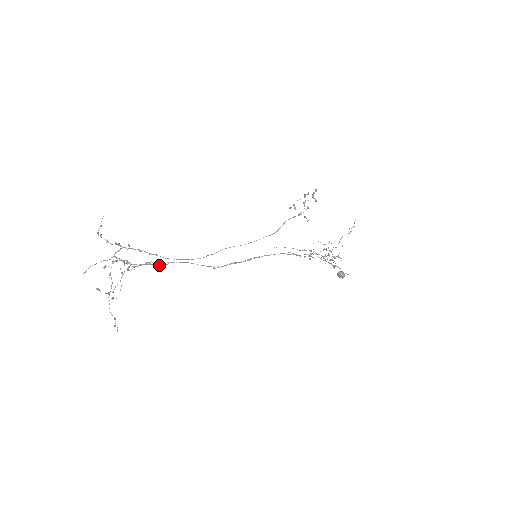
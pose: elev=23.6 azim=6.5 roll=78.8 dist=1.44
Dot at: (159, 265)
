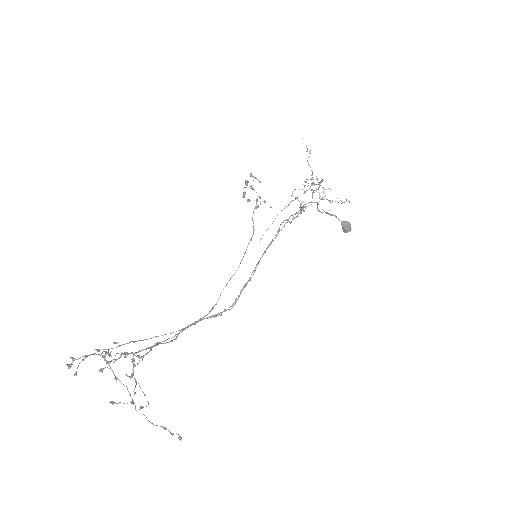
Dot at: (168, 342)
